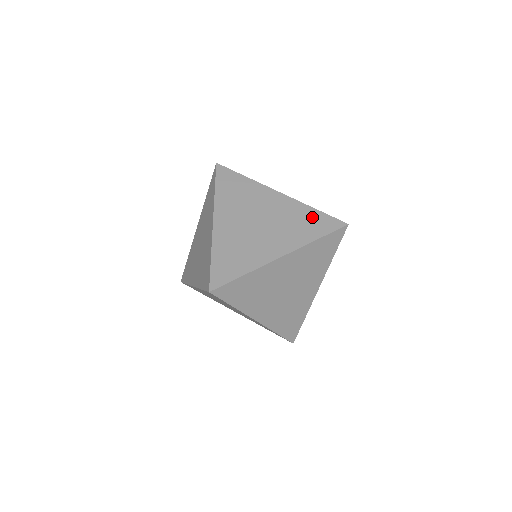
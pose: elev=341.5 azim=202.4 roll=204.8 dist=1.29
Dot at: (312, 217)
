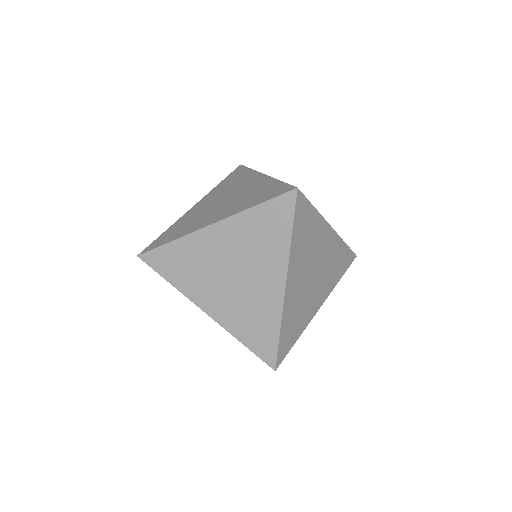
Dot at: (343, 255)
